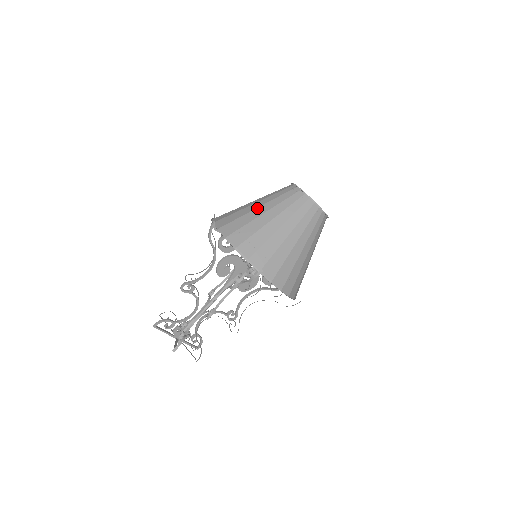
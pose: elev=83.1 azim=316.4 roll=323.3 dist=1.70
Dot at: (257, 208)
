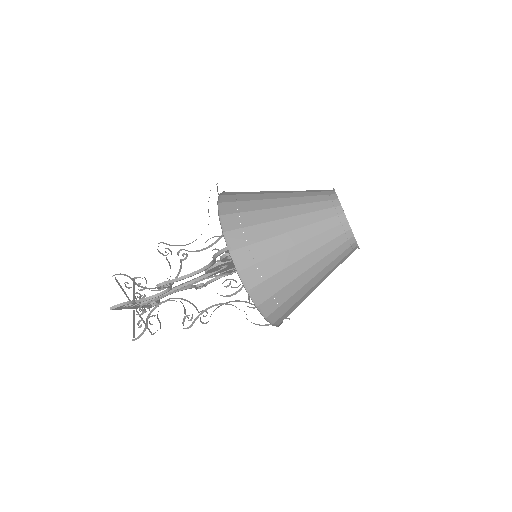
Dot at: (287, 233)
